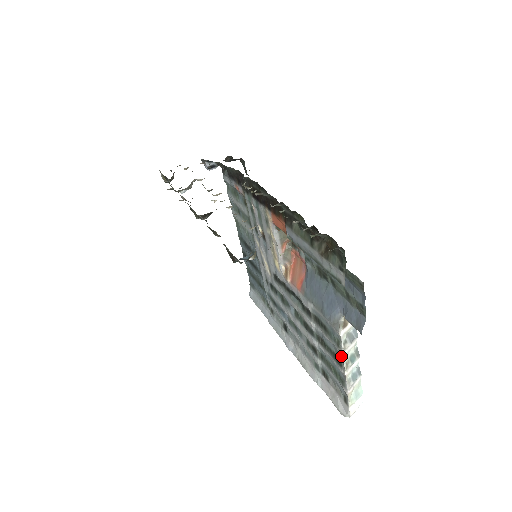
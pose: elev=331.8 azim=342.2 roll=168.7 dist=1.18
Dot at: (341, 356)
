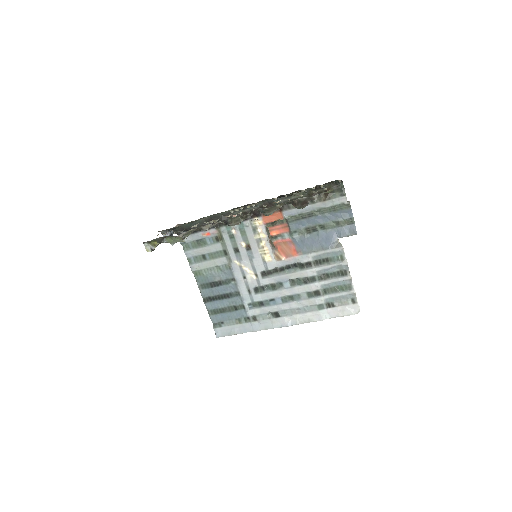
Dot at: (345, 266)
